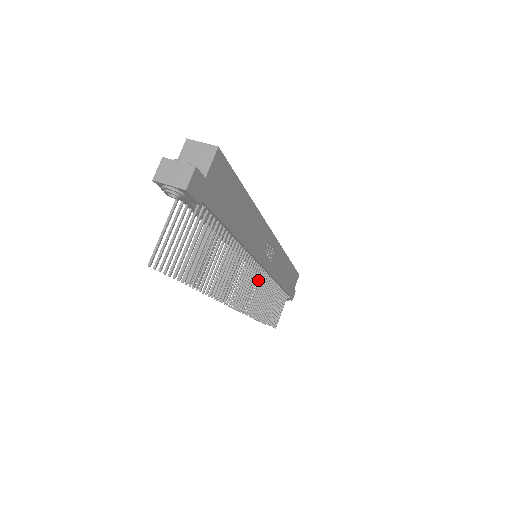
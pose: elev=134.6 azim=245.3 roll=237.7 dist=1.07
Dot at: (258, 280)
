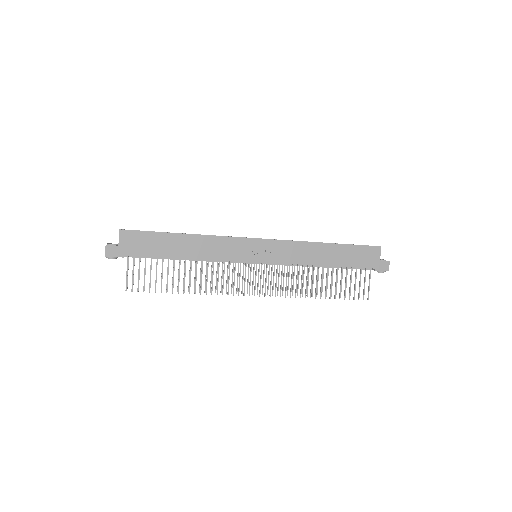
Dot at: (266, 271)
